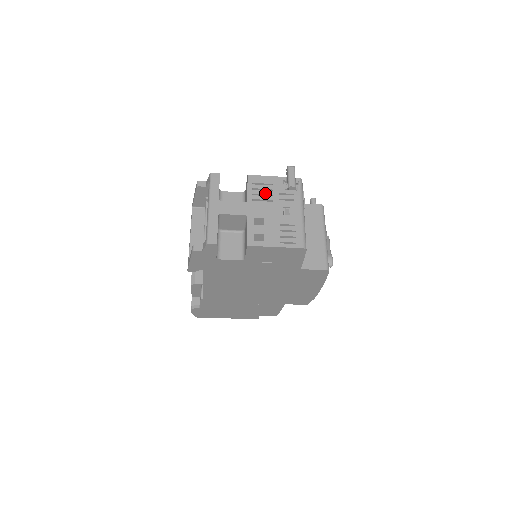
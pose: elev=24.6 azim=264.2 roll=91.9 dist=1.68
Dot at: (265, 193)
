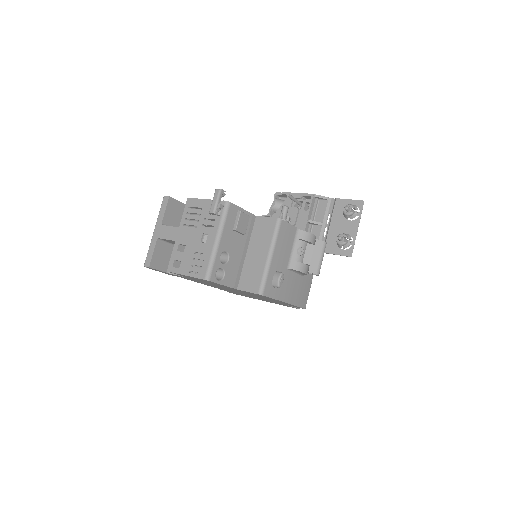
Dot at: (194, 218)
